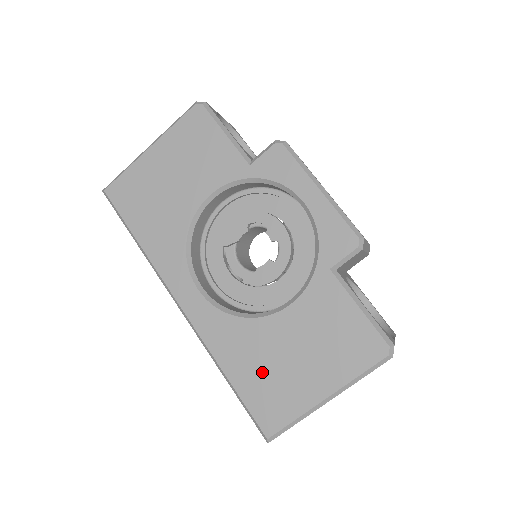
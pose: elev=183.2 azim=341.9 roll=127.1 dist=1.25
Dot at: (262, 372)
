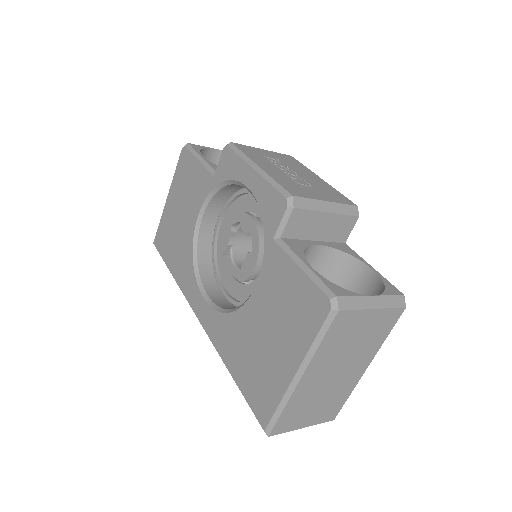
Dot at: (250, 361)
